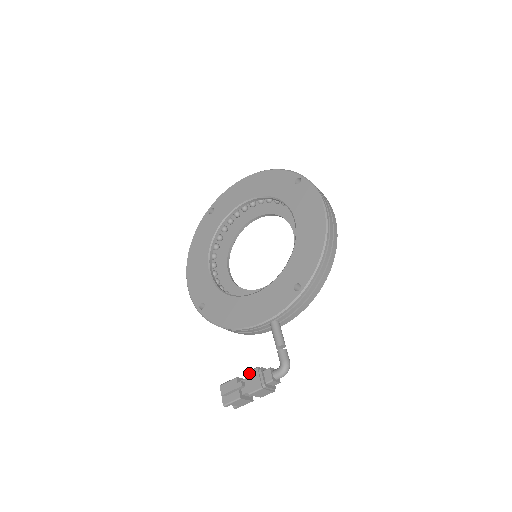
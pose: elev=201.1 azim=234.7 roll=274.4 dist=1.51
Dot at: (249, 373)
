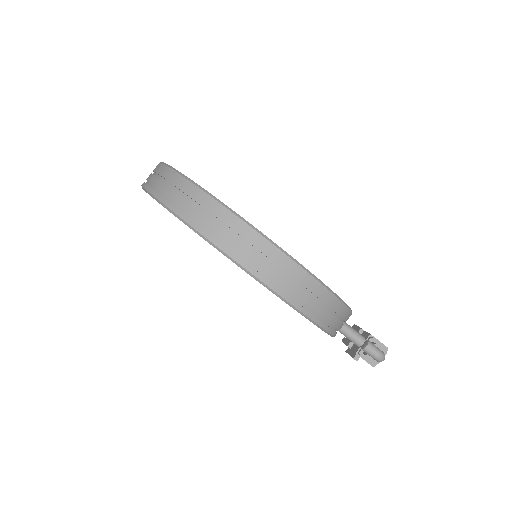
Dot at: occluded
